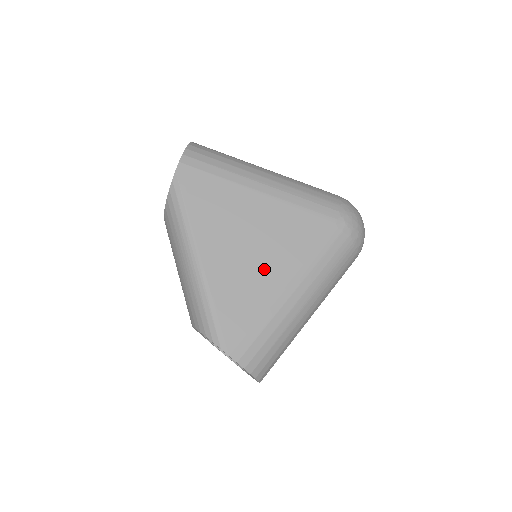
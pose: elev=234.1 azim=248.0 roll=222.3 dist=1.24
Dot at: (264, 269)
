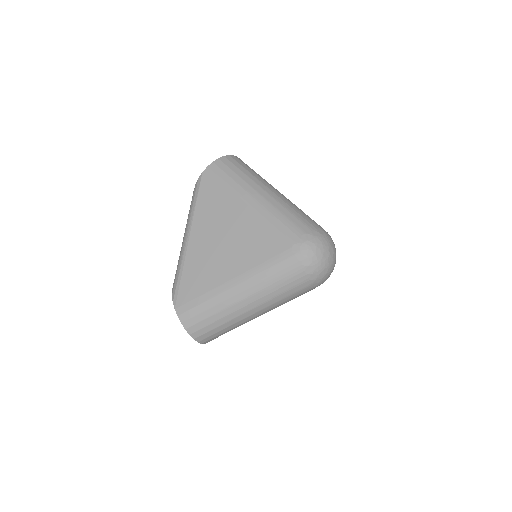
Dot at: occluded
